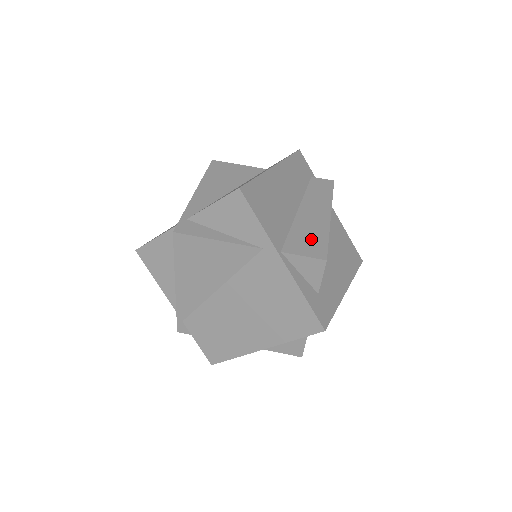
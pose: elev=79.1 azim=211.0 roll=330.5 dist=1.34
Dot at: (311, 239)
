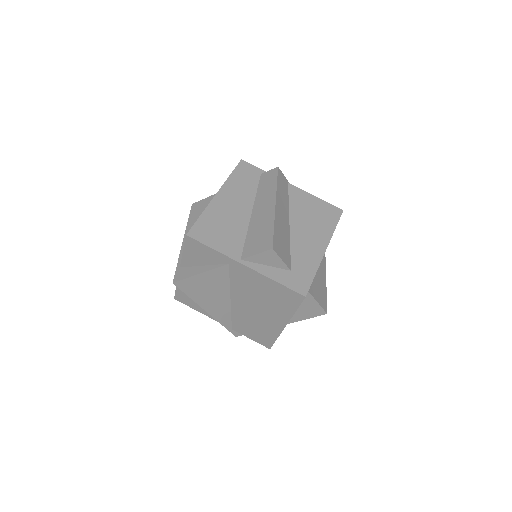
Dot at: (261, 236)
